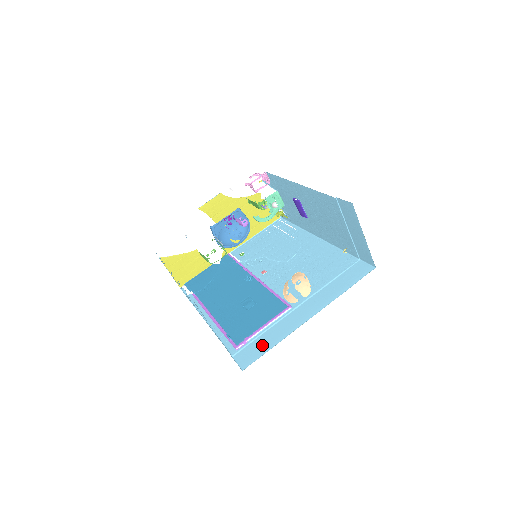
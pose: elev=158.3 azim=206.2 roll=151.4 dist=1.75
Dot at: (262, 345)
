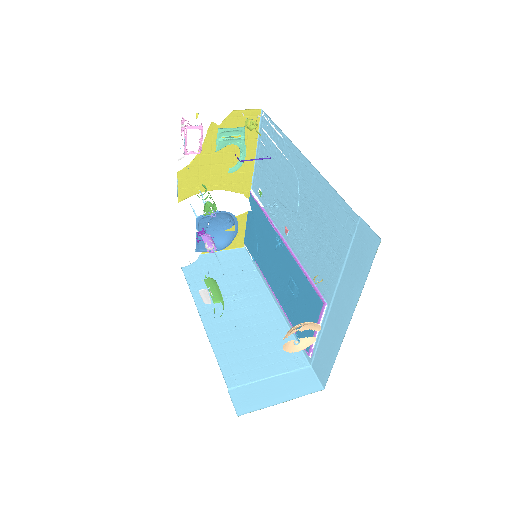
Dot at: (325, 358)
